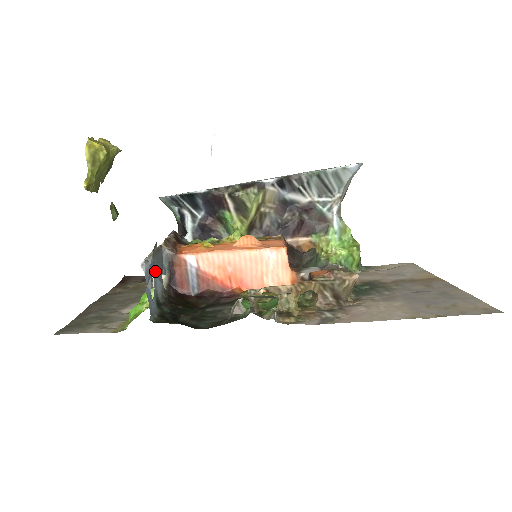
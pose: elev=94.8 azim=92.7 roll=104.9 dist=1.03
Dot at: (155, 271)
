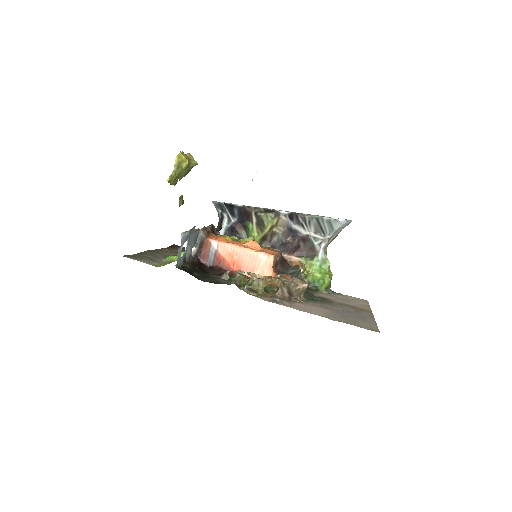
Dot at: (189, 241)
